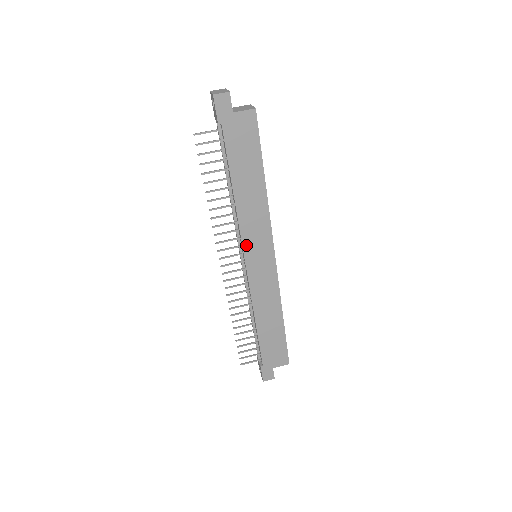
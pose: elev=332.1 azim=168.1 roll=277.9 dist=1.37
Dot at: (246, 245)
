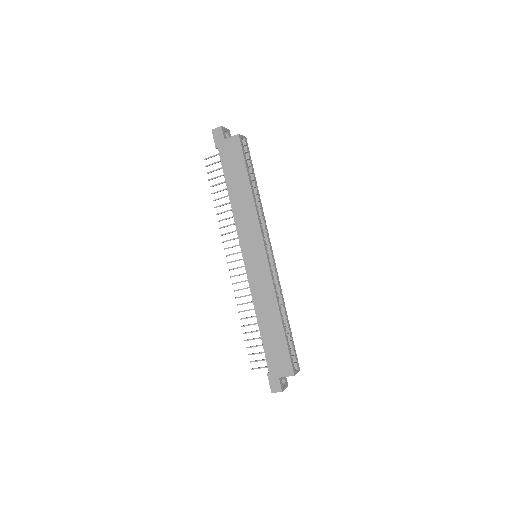
Dot at: (242, 242)
